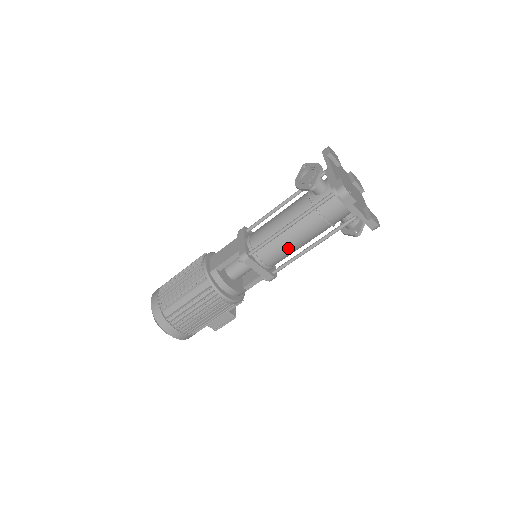
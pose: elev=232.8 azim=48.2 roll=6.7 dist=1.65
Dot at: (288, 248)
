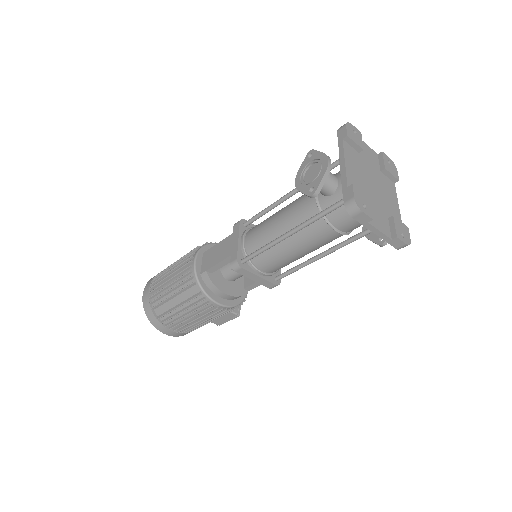
Dot at: (290, 257)
